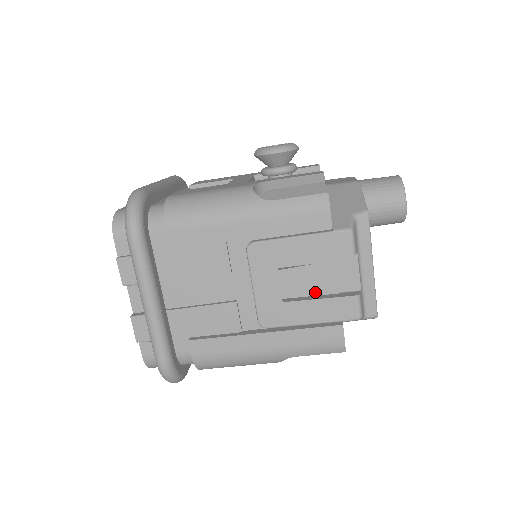
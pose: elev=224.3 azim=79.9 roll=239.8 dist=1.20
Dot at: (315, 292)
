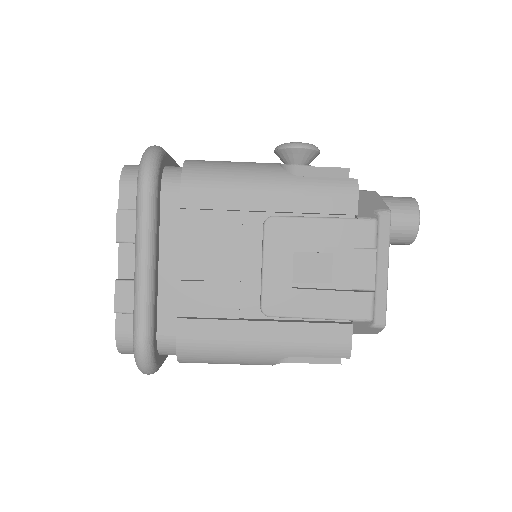
Dot at: (327, 285)
